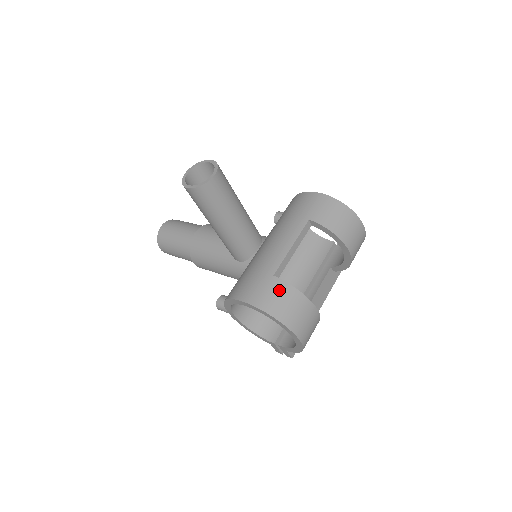
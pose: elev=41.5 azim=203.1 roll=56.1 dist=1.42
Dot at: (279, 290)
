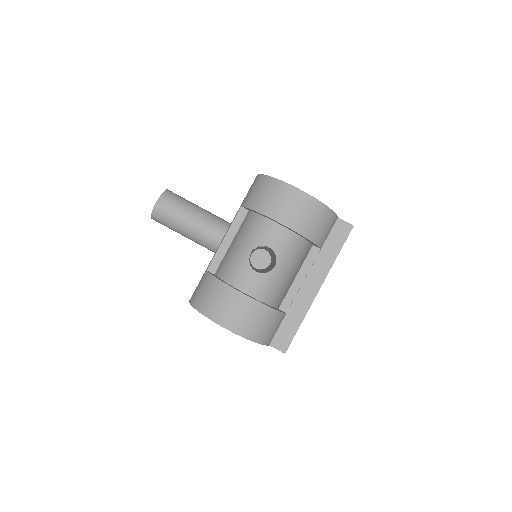
Dot at: (204, 283)
